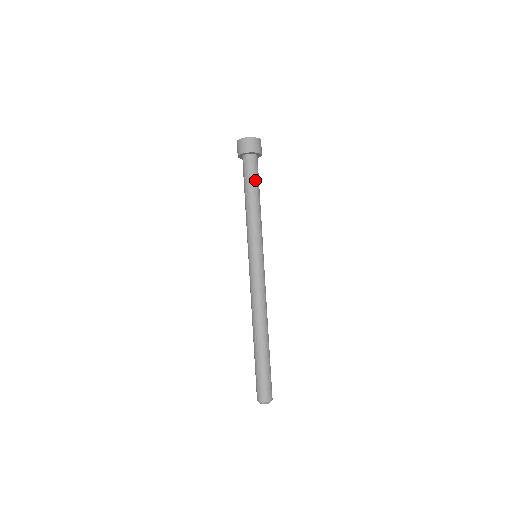
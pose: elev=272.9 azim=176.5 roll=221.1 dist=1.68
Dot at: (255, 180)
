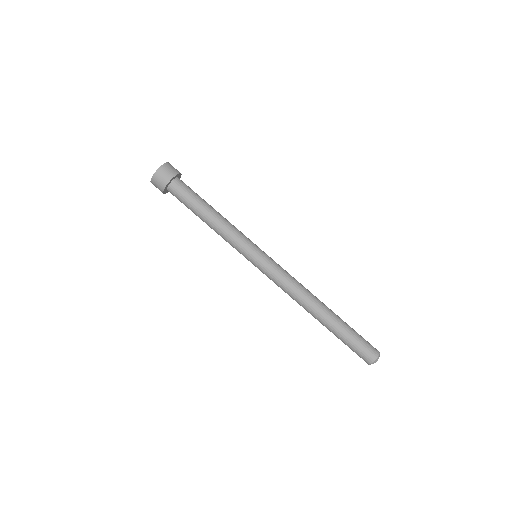
Dot at: (196, 198)
